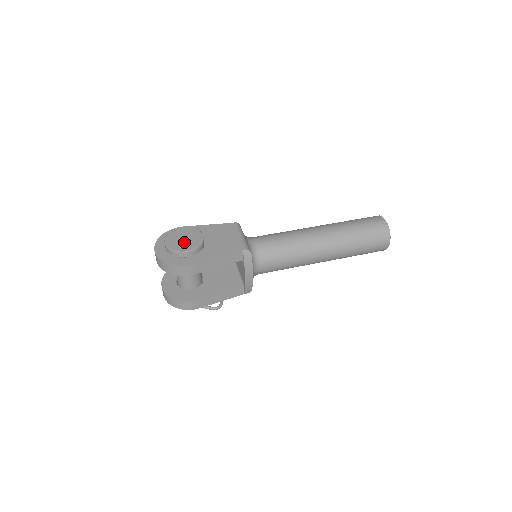
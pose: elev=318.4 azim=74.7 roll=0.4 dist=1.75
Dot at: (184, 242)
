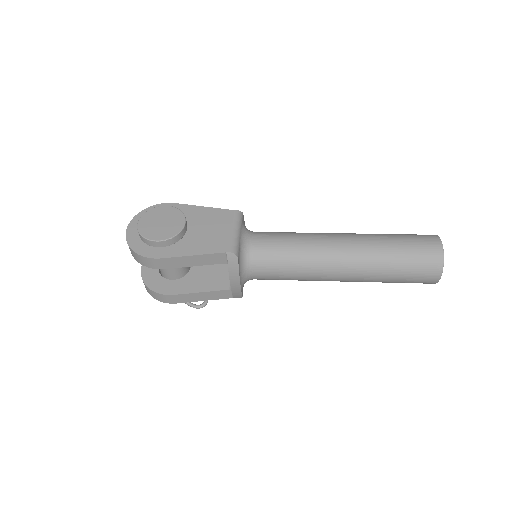
Dot at: (159, 227)
